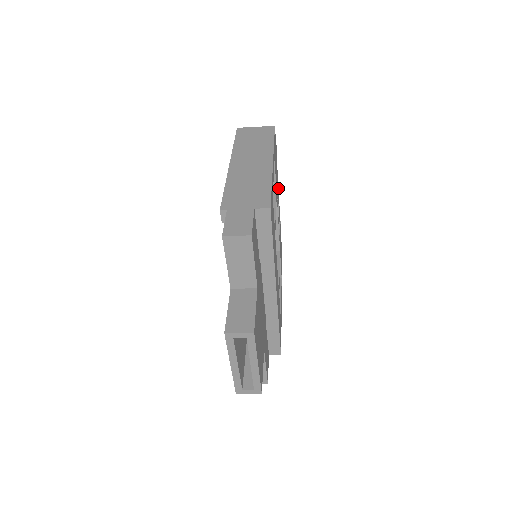
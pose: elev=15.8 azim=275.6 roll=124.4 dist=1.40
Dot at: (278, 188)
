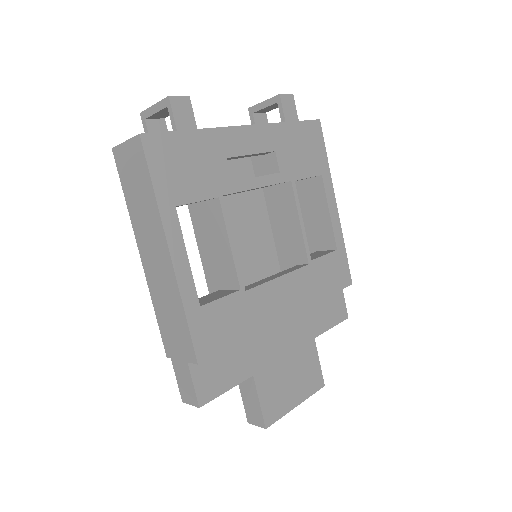
Dot at: (229, 127)
